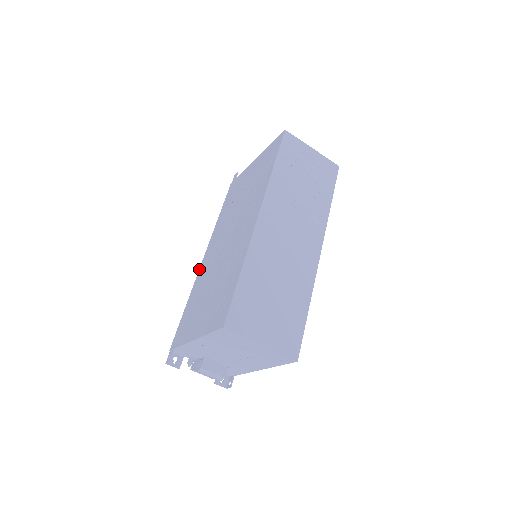
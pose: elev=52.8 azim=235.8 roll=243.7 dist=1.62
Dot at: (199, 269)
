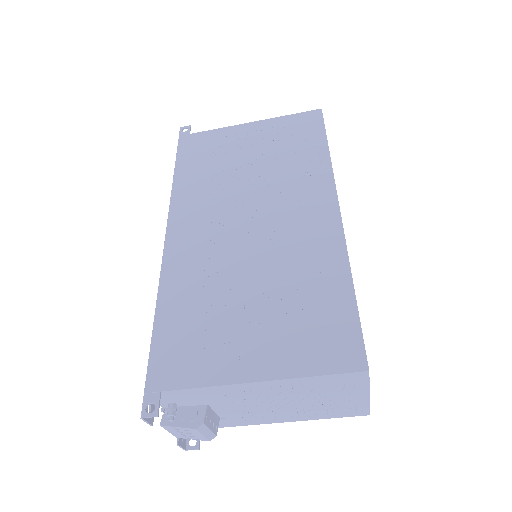
Dot at: (164, 254)
